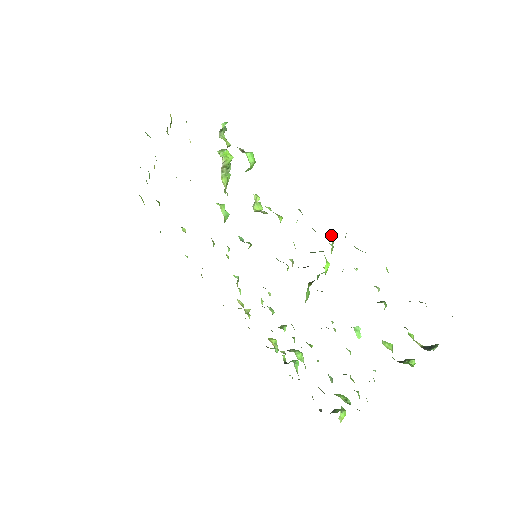
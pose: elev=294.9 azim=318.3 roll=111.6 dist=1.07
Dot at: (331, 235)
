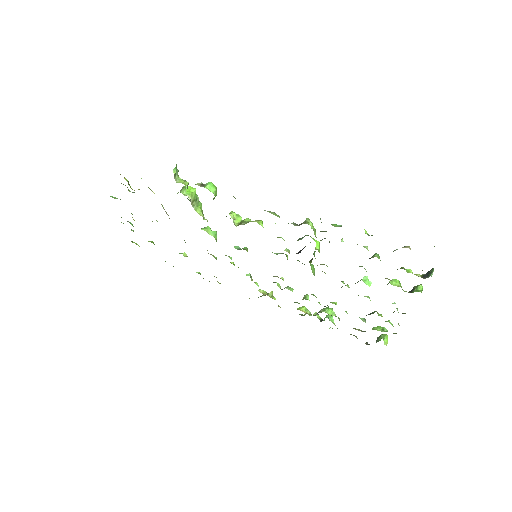
Dot at: (309, 222)
